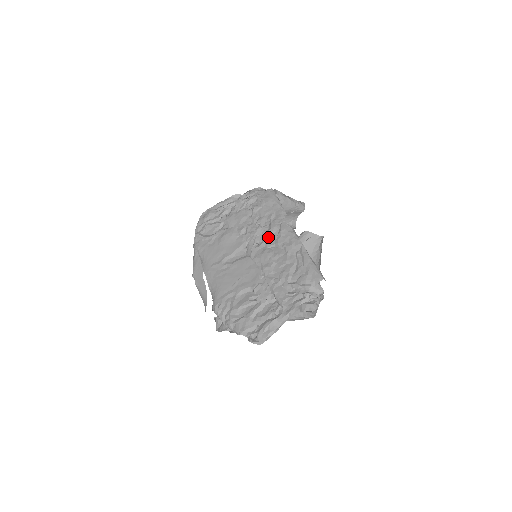
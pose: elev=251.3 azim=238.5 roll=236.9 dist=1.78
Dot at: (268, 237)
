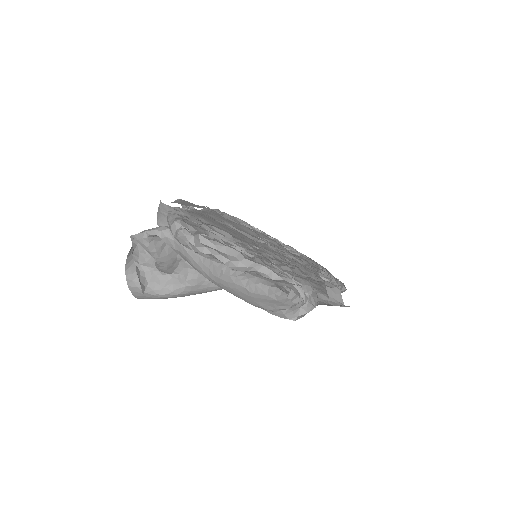
Dot at: (290, 257)
